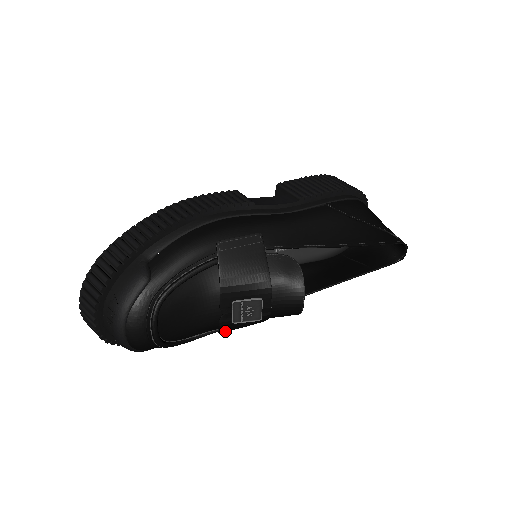
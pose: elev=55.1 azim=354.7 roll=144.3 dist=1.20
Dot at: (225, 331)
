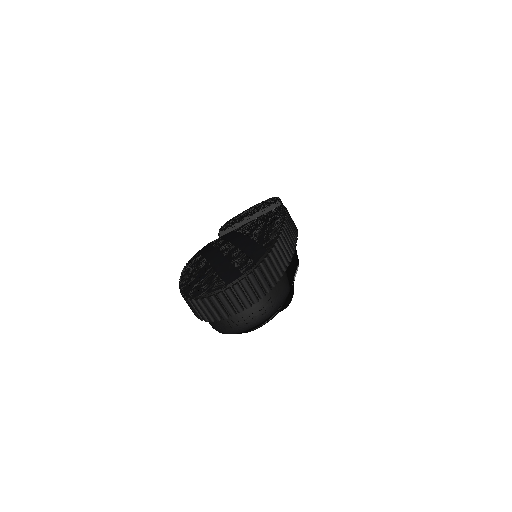
Dot at: occluded
